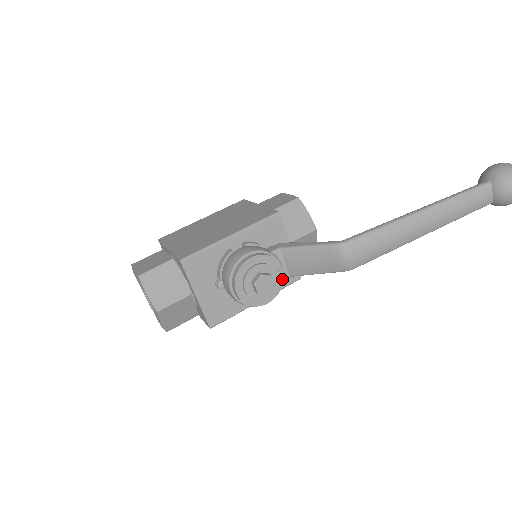
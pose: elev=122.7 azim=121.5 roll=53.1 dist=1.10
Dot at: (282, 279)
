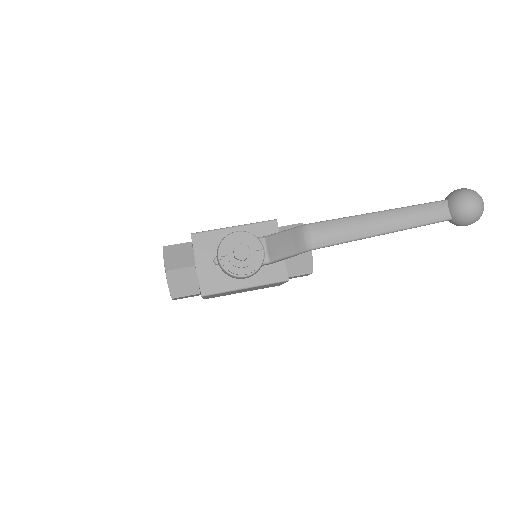
Dot at: (261, 258)
